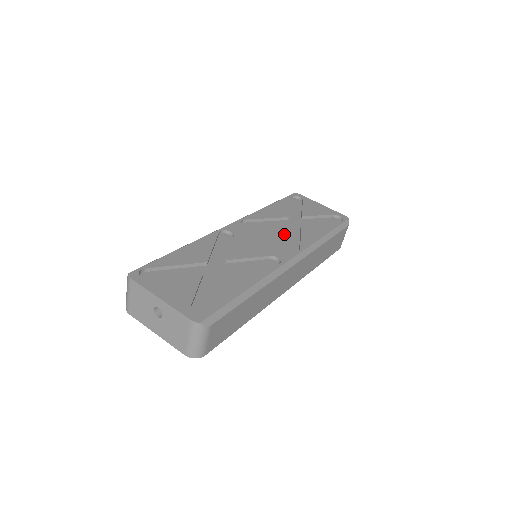
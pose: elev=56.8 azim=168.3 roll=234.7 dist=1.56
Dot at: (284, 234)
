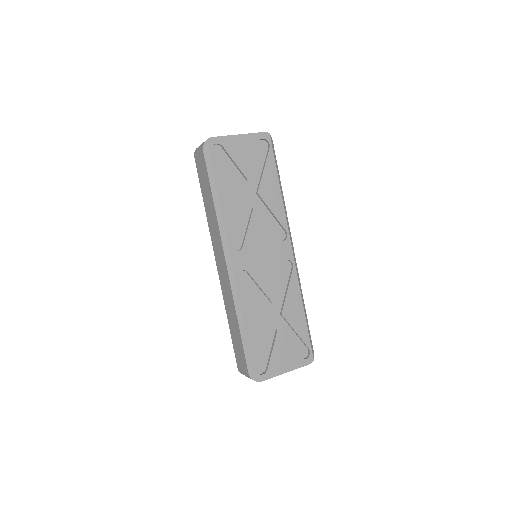
Dot at: (264, 226)
